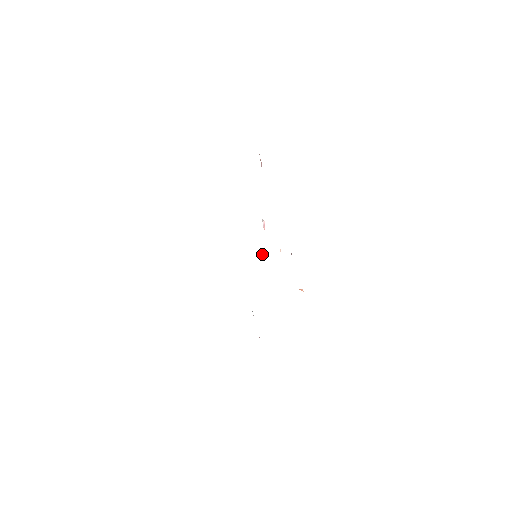
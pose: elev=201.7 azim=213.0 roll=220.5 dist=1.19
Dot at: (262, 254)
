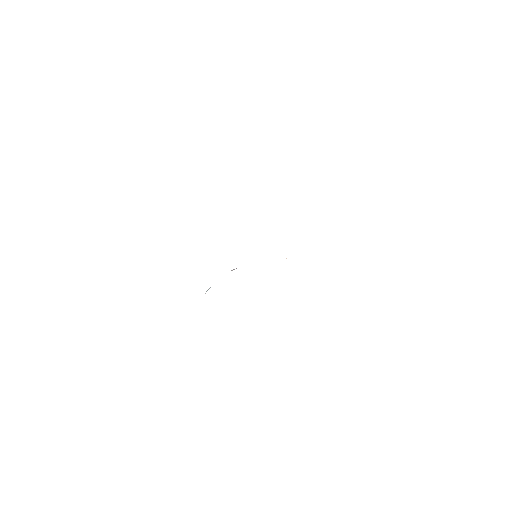
Dot at: occluded
